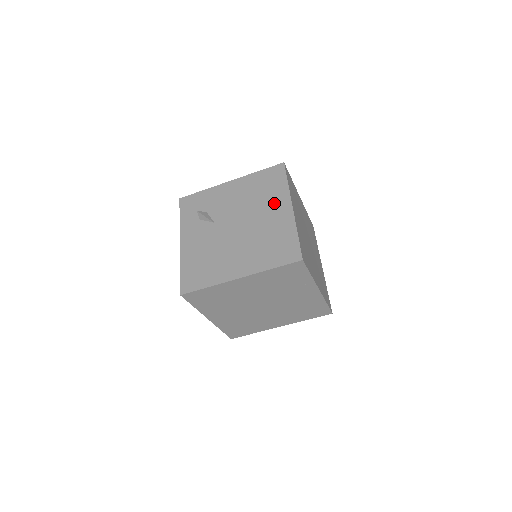
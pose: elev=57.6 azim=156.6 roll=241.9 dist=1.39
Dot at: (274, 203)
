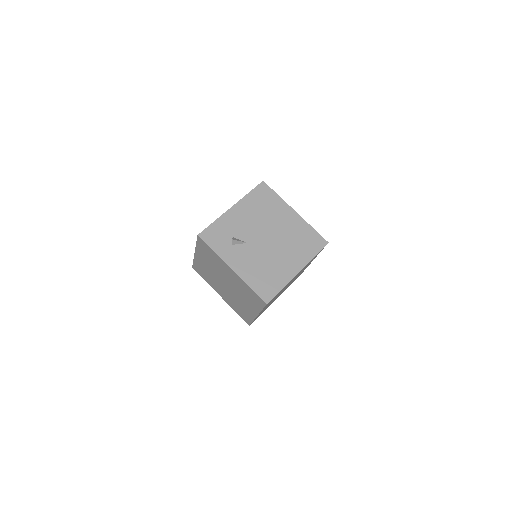
Dot at: (281, 213)
